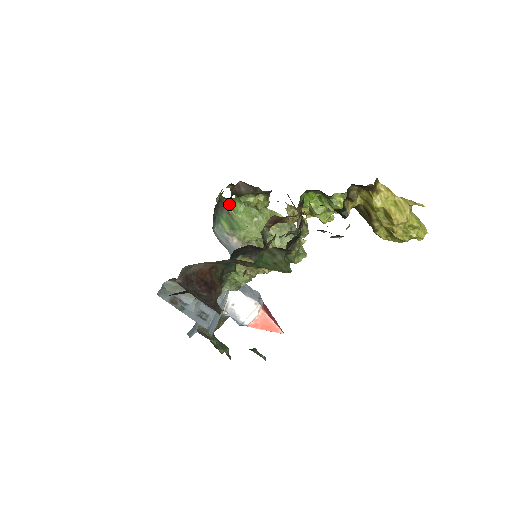
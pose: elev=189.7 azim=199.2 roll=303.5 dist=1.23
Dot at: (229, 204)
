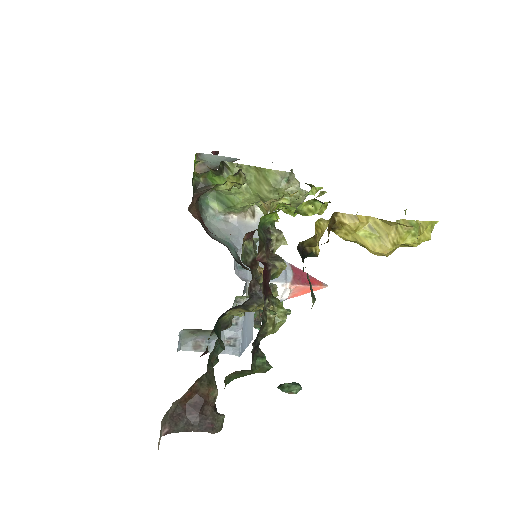
Dot at: (208, 182)
